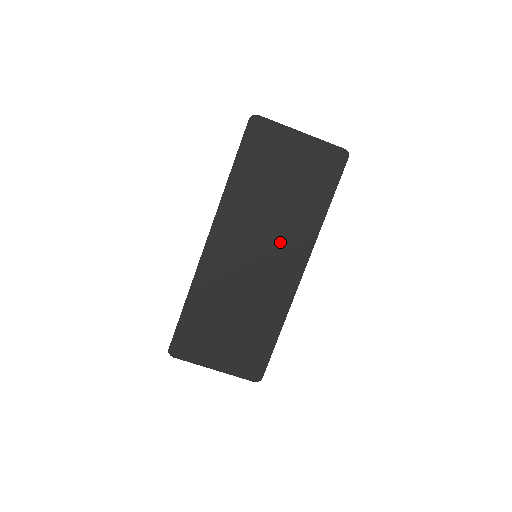
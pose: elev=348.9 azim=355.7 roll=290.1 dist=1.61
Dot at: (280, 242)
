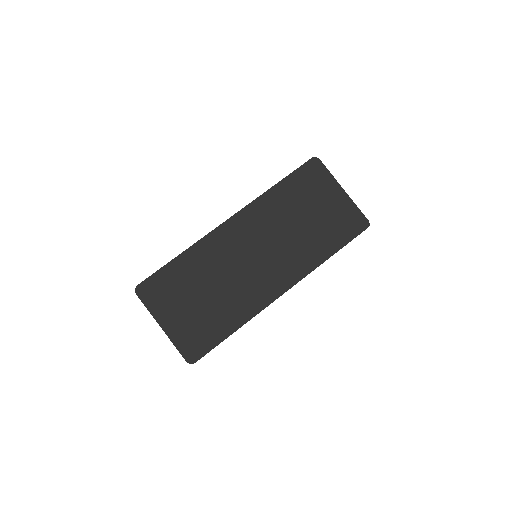
Dot at: (281, 257)
